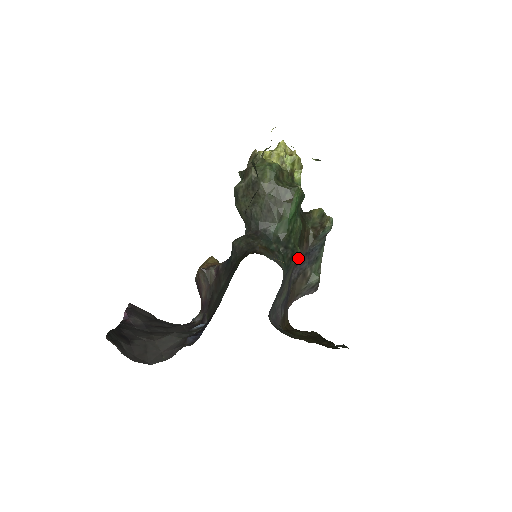
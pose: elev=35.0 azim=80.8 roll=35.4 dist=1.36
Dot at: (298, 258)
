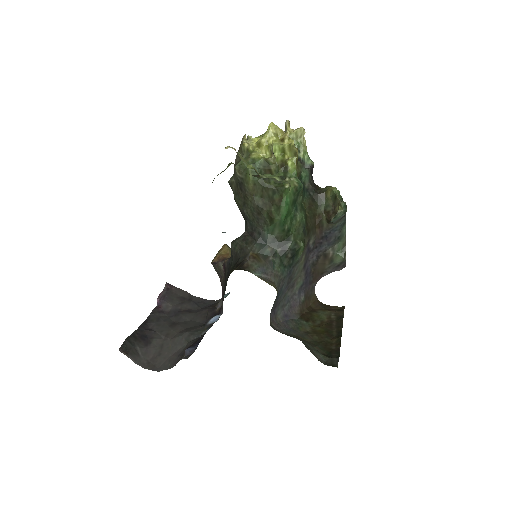
Dot at: (312, 245)
